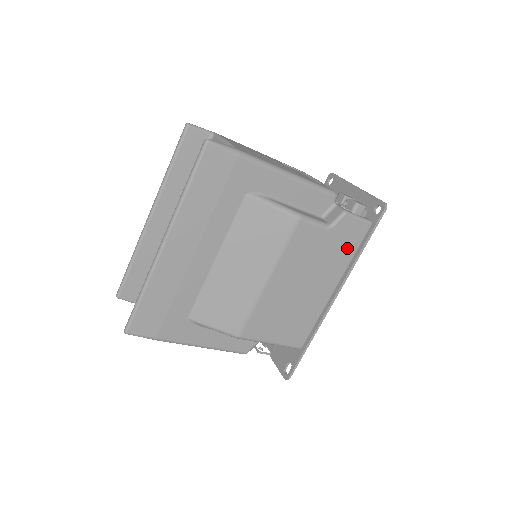
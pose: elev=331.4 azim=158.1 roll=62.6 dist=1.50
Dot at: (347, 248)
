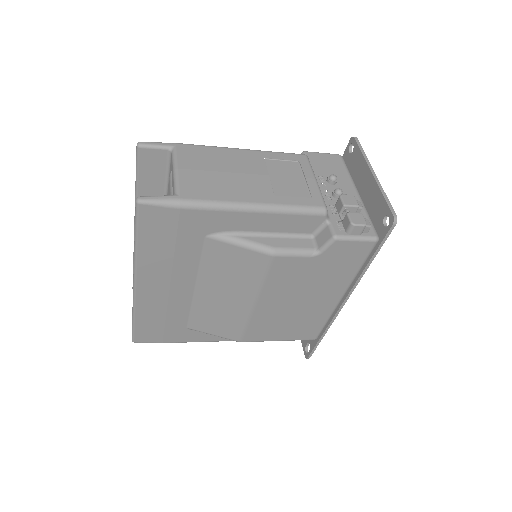
Dot at: (347, 266)
